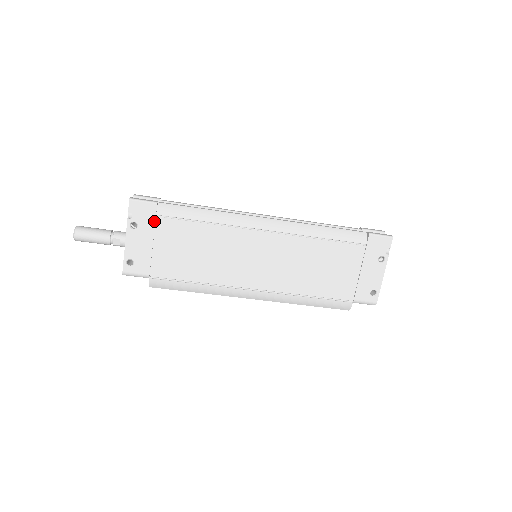
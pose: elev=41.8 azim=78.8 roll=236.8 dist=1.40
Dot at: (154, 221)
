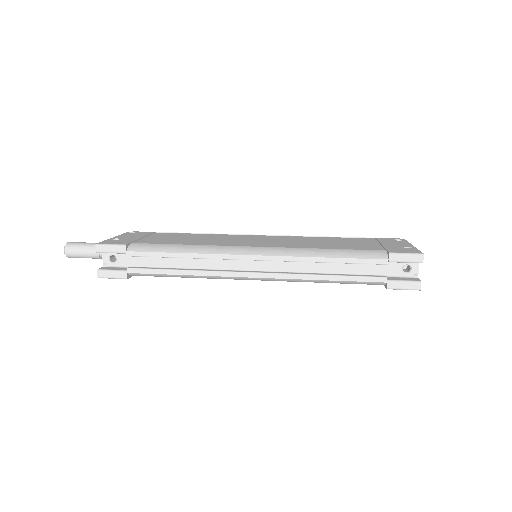
Dot at: occluded
